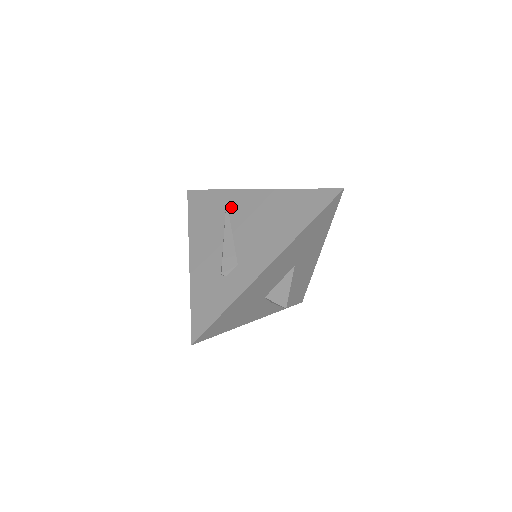
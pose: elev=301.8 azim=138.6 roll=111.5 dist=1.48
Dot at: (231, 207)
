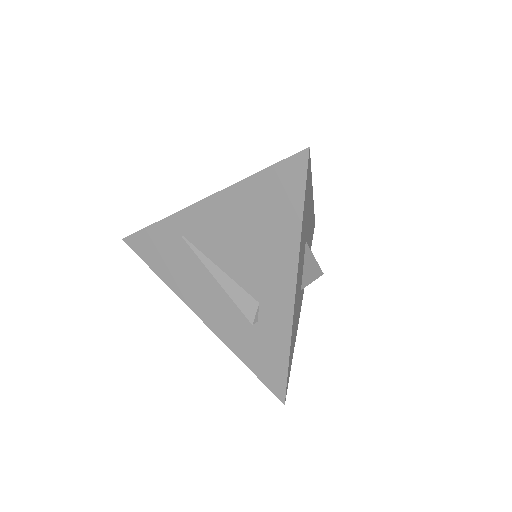
Dot at: (191, 238)
